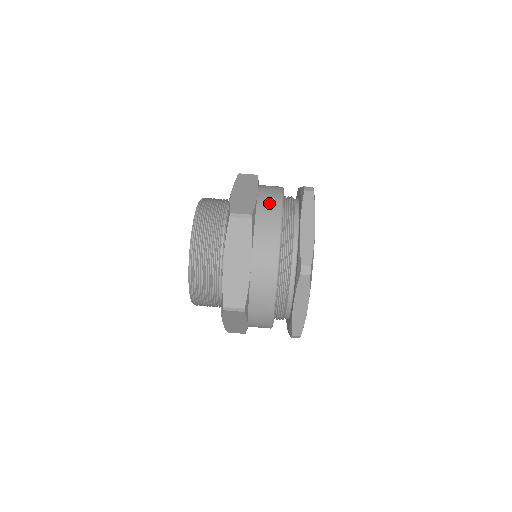
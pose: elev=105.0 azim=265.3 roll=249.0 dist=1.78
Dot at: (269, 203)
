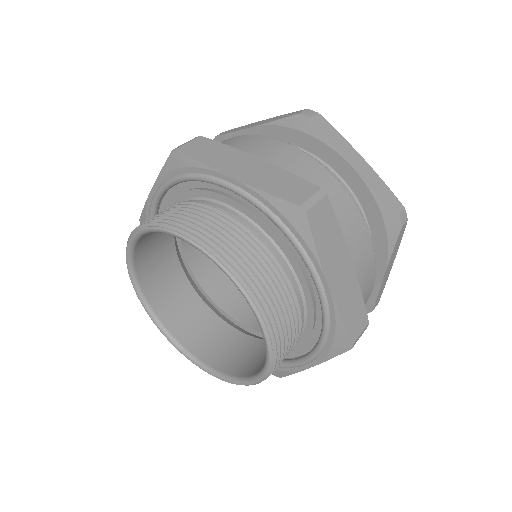
Dot at: (294, 161)
